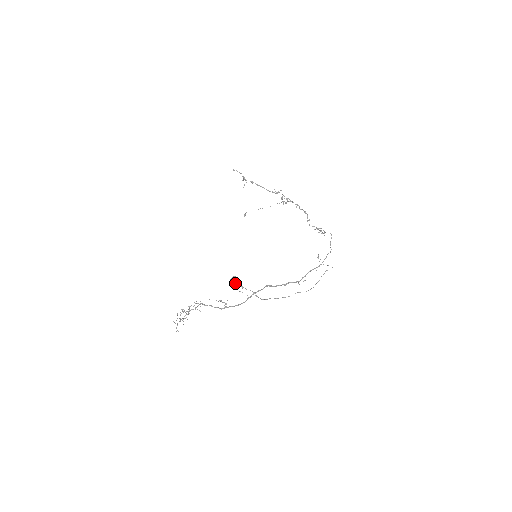
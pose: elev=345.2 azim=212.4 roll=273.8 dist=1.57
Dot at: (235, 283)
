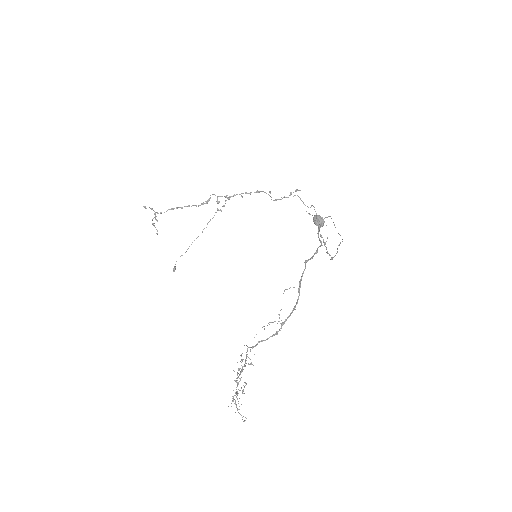
Dot at: (323, 221)
